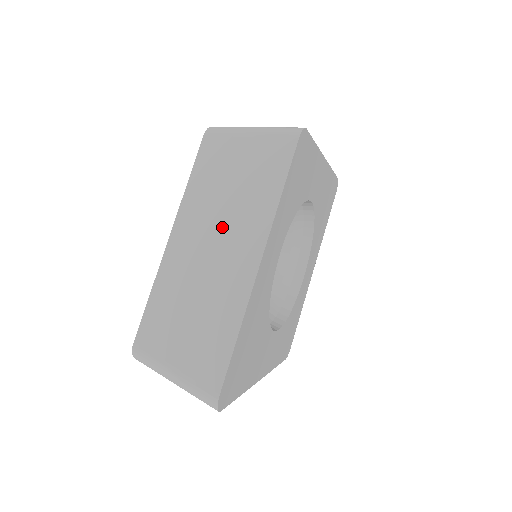
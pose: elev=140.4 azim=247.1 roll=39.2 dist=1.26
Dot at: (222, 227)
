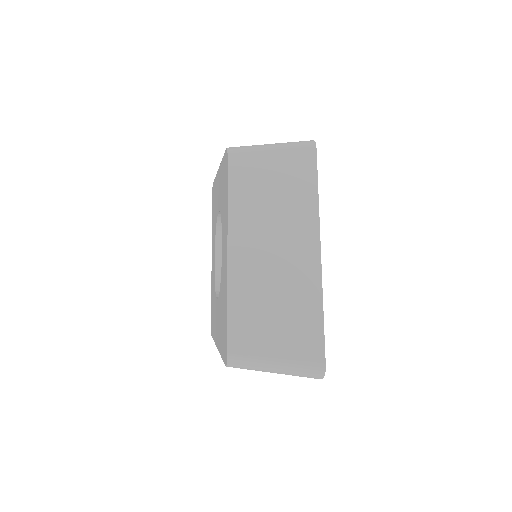
Dot at: (276, 231)
